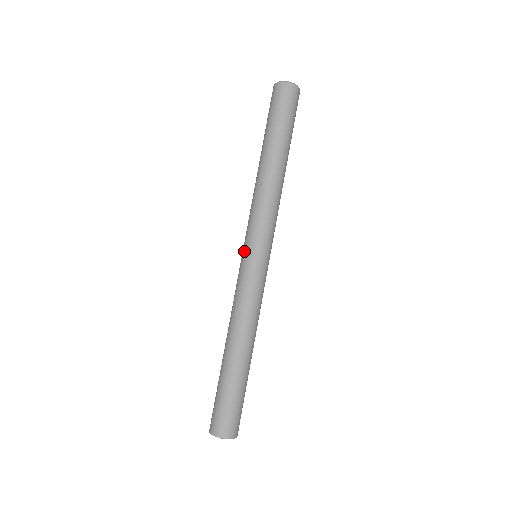
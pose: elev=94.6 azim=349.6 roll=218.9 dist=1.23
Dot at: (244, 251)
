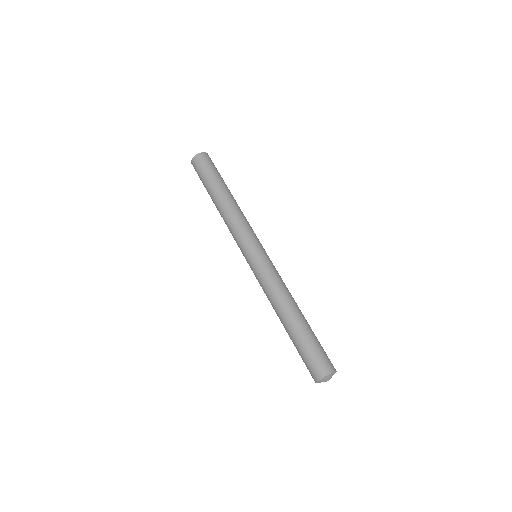
Dot at: occluded
